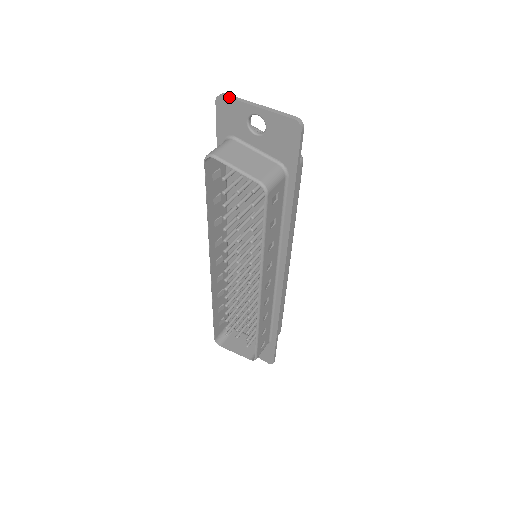
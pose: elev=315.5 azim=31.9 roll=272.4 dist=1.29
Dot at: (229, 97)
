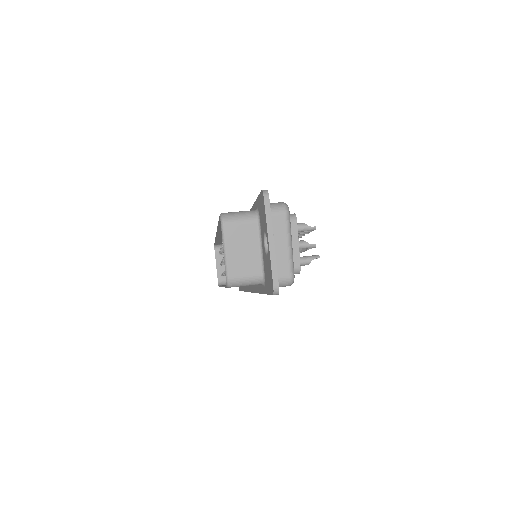
Dot at: (265, 206)
